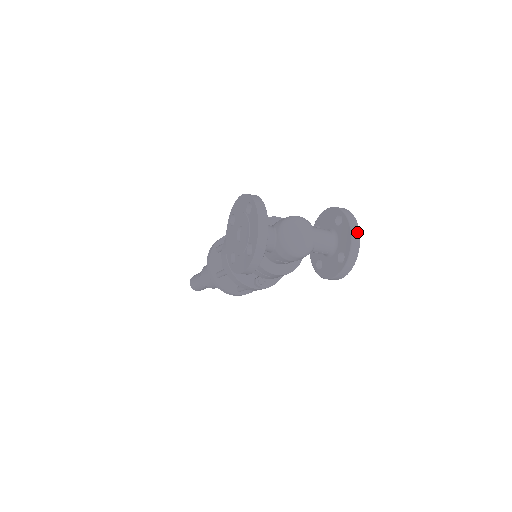
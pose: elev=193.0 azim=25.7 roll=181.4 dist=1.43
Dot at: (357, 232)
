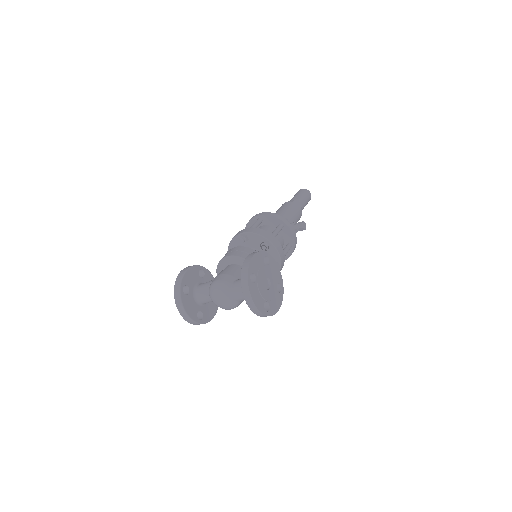
Dot at: (250, 300)
